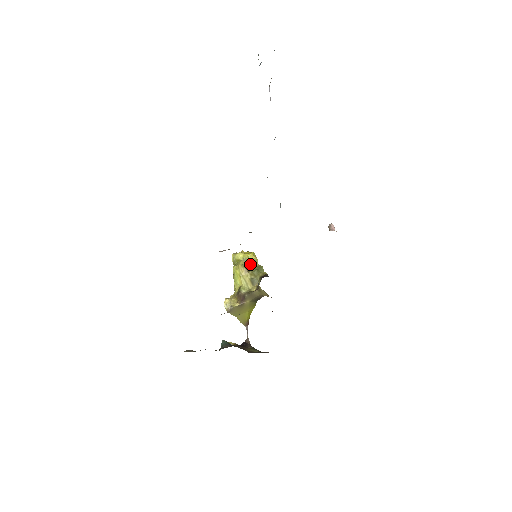
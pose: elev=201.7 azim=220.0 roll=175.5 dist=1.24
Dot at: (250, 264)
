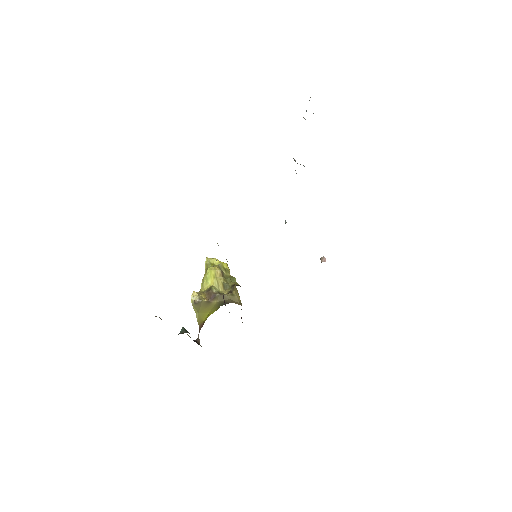
Dot at: (224, 271)
